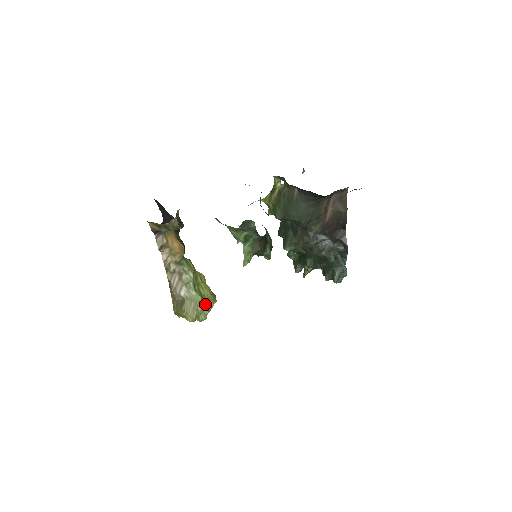
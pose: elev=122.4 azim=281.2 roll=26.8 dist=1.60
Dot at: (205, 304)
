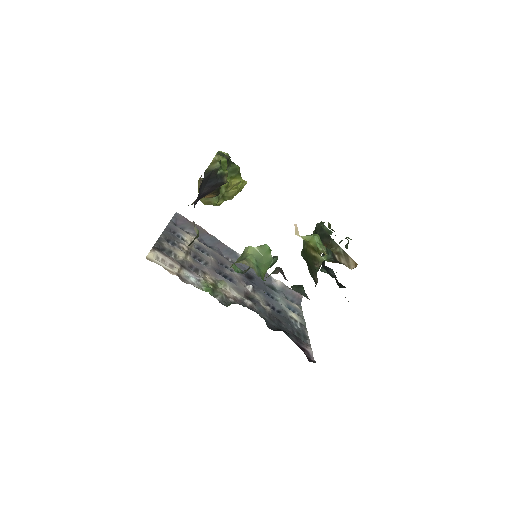
Dot at: (222, 199)
